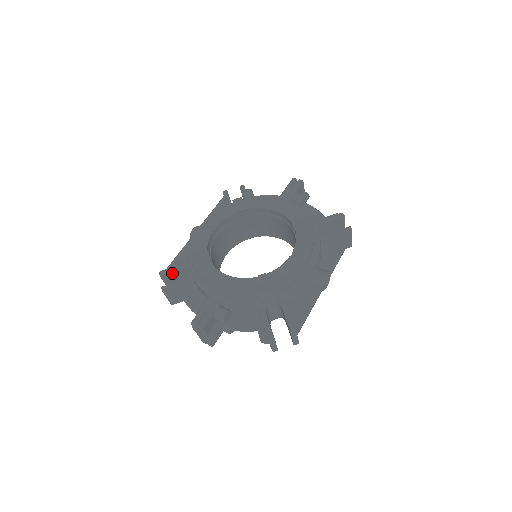
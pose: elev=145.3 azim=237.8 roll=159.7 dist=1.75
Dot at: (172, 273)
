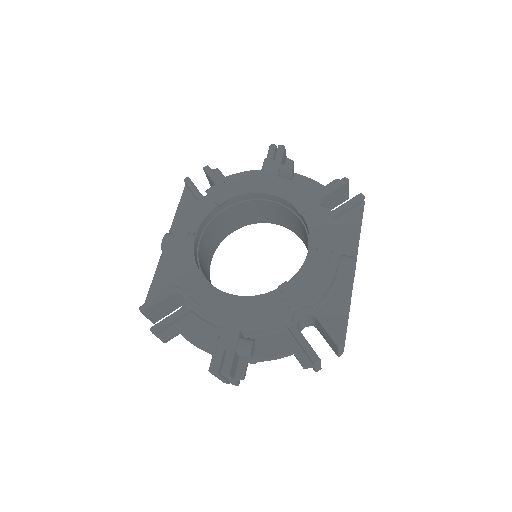
Dot at: (156, 305)
